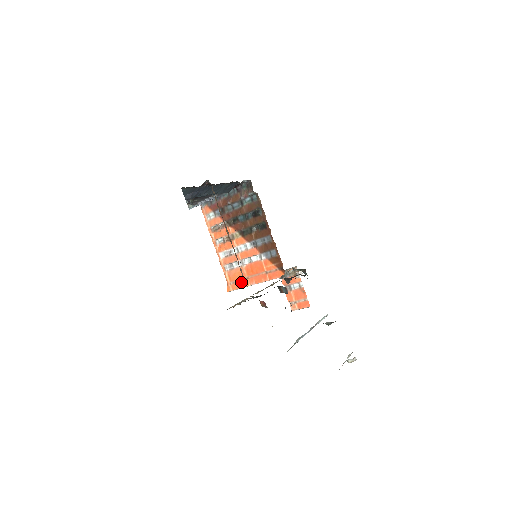
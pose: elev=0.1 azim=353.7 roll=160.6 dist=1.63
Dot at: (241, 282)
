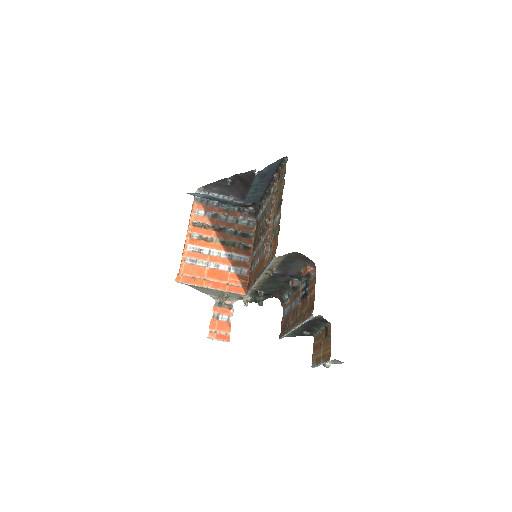
Dot at: (196, 279)
